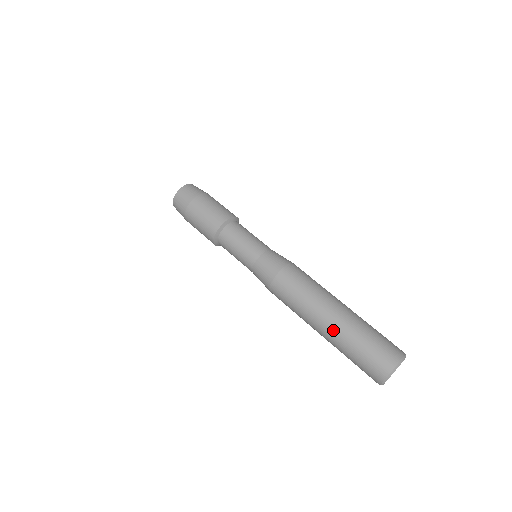
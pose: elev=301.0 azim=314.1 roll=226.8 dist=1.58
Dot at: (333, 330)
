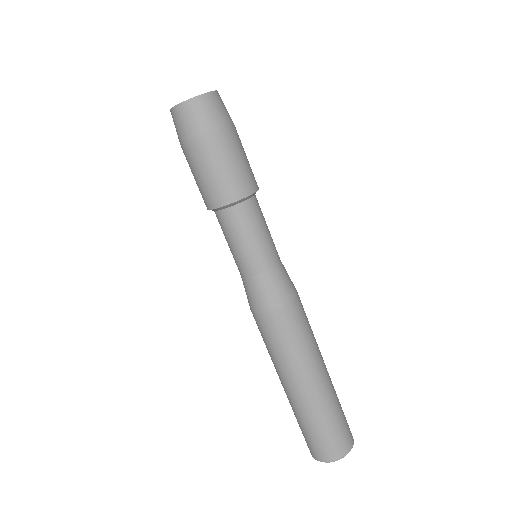
Dot at: (292, 399)
